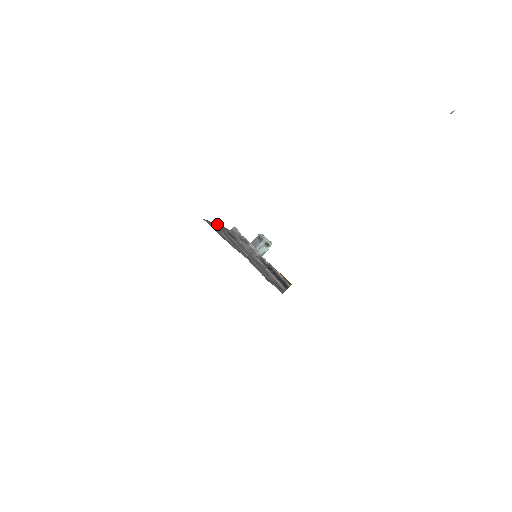
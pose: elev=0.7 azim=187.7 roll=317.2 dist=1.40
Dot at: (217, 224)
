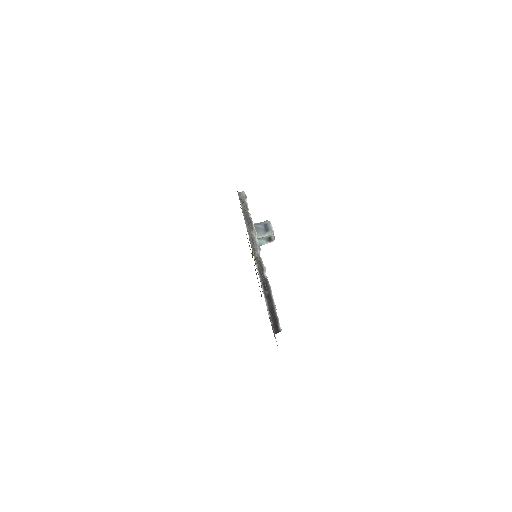
Dot at: occluded
